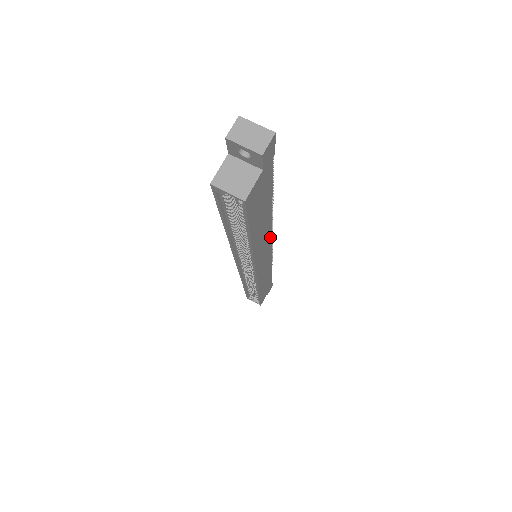
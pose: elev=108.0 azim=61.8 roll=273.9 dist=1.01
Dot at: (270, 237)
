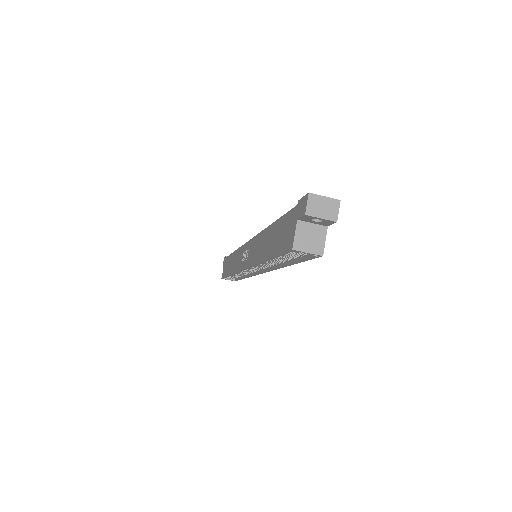
Dot at: occluded
